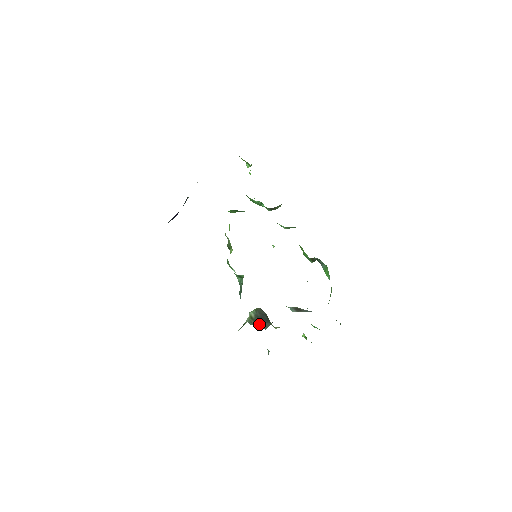
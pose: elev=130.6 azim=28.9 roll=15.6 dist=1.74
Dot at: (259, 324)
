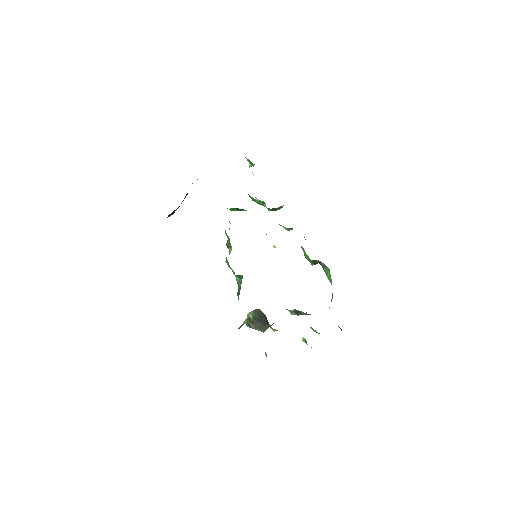
Dot at: (257, 326)
